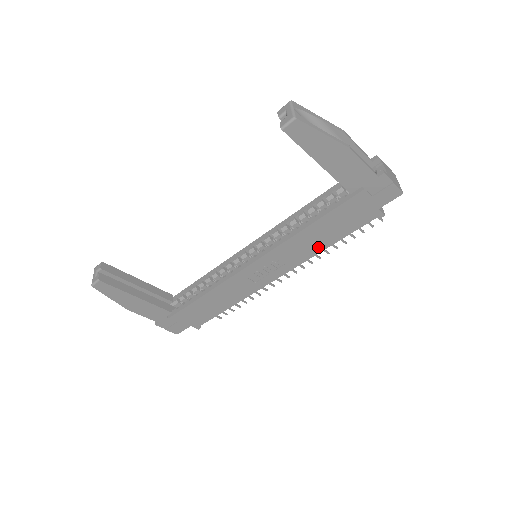
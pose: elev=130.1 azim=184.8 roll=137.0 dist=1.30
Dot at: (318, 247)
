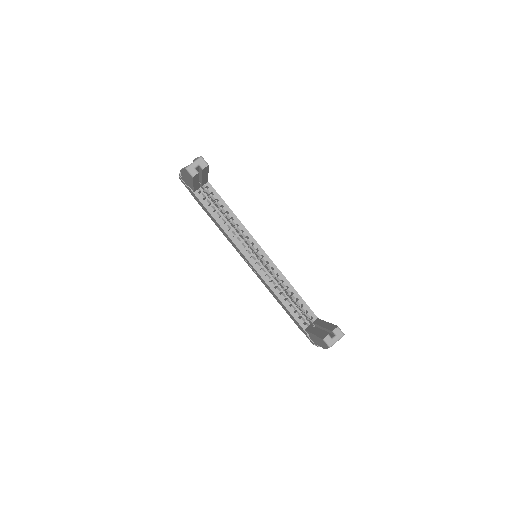
Dot at: occluded
